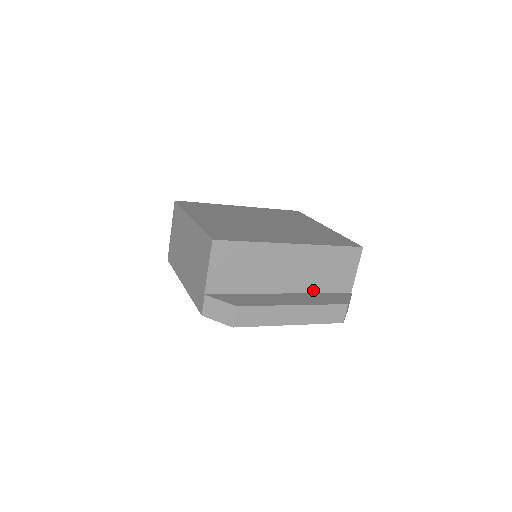
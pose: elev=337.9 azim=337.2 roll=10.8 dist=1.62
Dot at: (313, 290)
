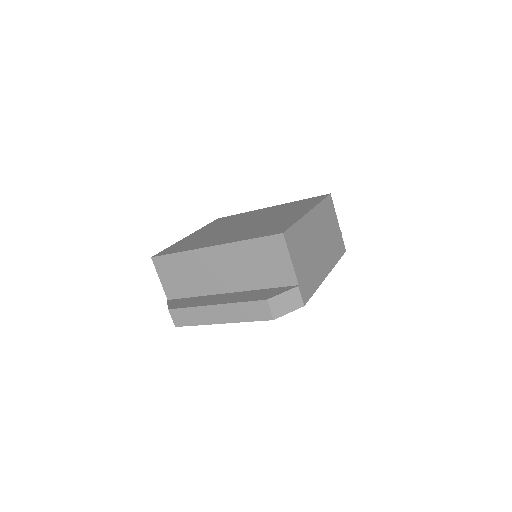
Dot at: (254, 287)
